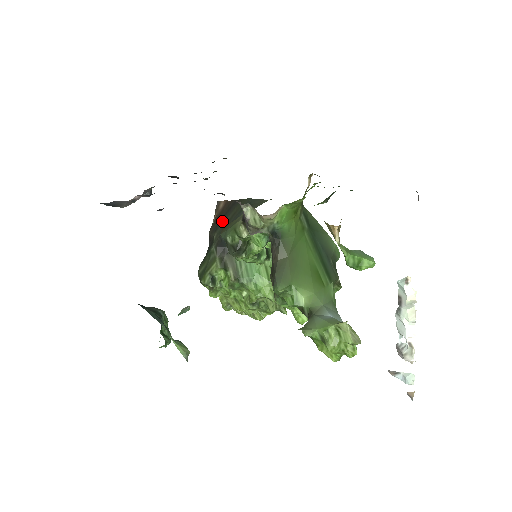
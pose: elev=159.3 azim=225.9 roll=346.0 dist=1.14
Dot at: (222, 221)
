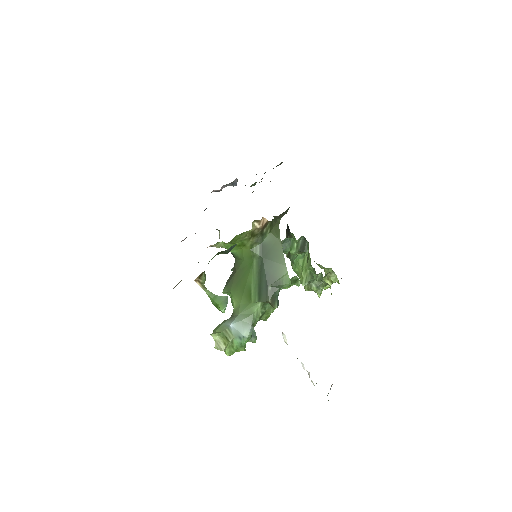
Dot at: occluded
